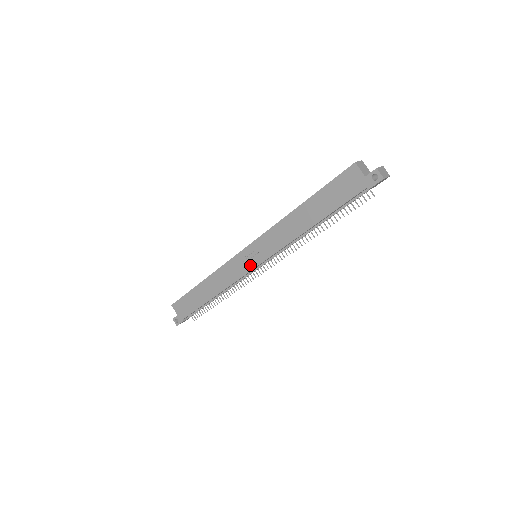
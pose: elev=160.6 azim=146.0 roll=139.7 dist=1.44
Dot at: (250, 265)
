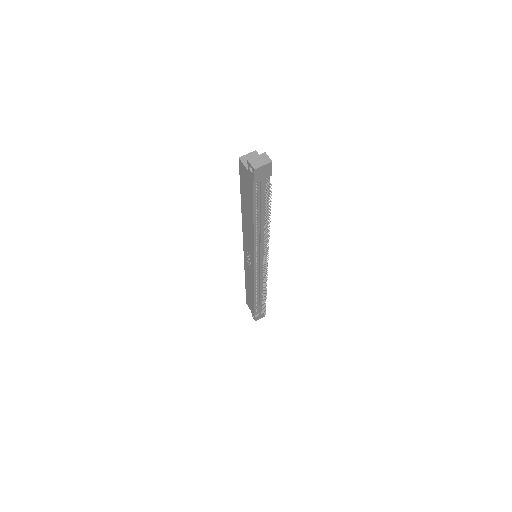
Dot at: (251, 266)
